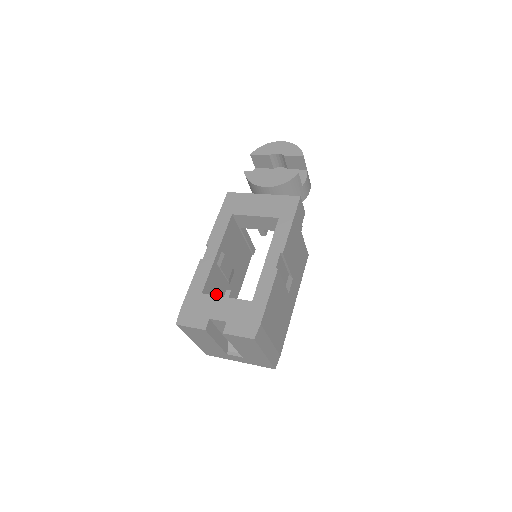
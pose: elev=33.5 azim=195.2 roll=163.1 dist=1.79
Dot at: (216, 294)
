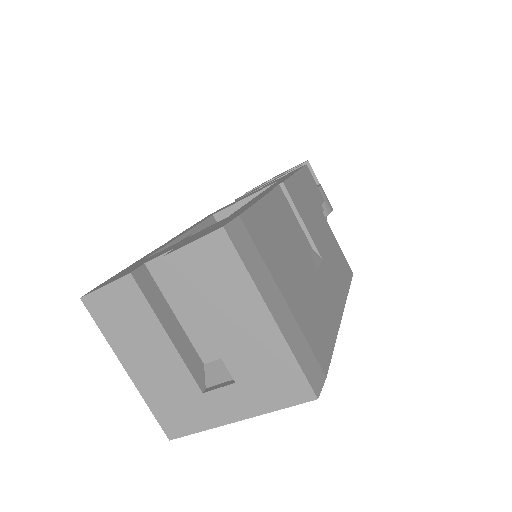
Dot at: occluded
